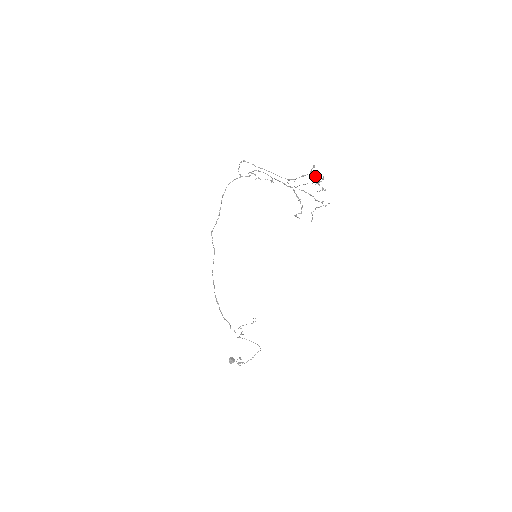
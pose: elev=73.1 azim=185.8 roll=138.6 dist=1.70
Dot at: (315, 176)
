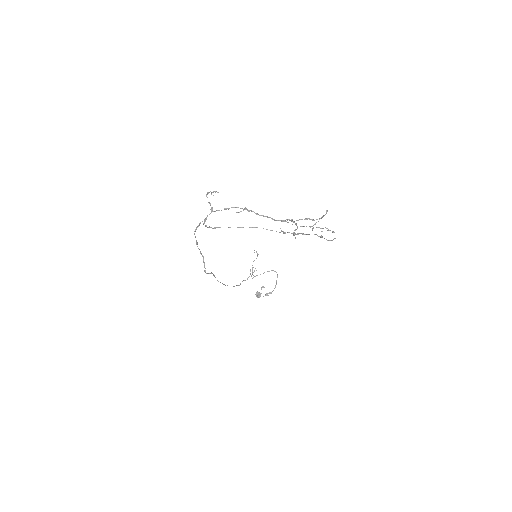
Dot at: occluded
